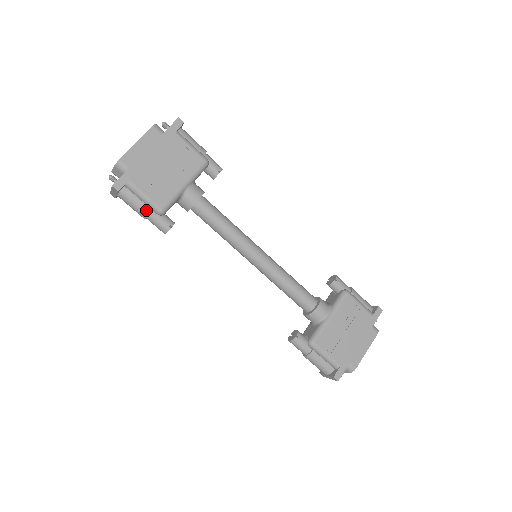
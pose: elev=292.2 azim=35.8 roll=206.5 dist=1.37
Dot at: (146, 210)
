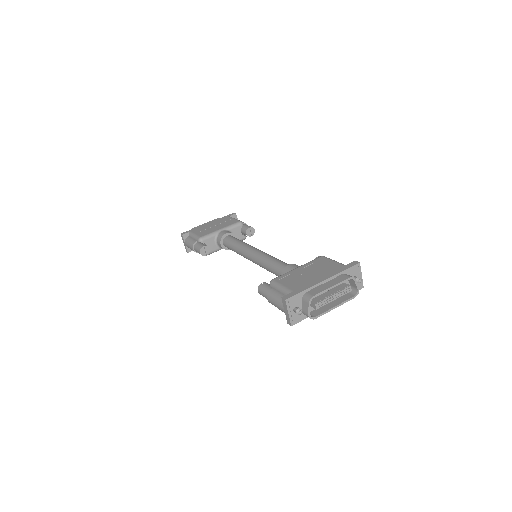
Dot at: (194, 242)
